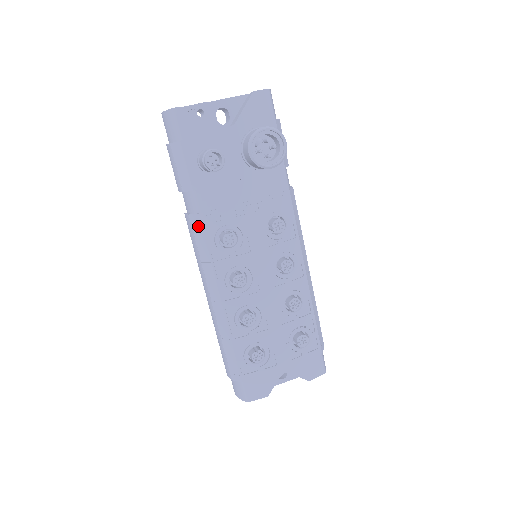
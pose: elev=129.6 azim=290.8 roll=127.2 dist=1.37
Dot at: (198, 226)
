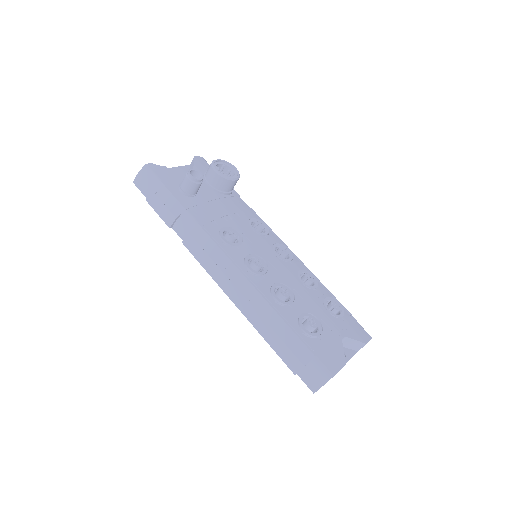
Dot at: (201, 235)
